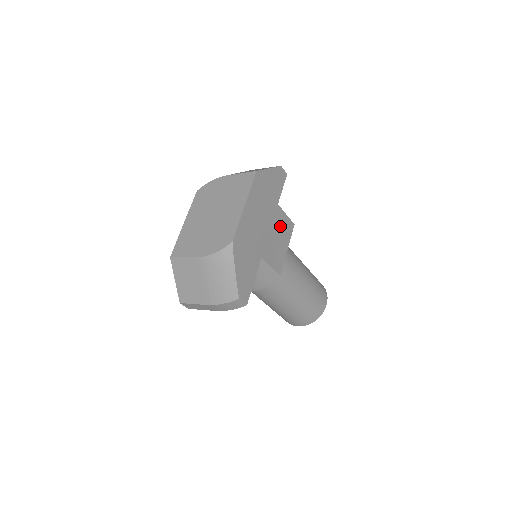
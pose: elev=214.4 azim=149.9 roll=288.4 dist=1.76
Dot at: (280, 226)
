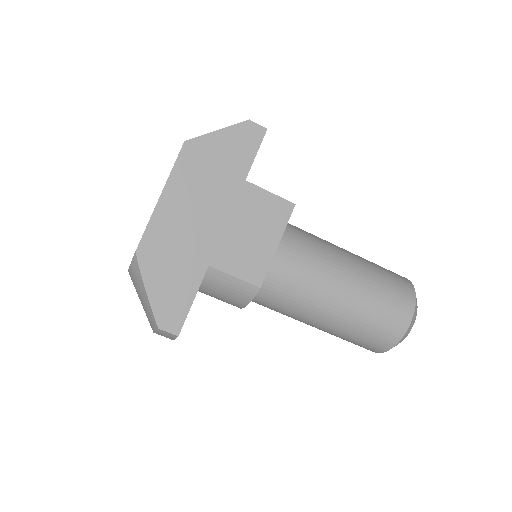
Dot at: (255, 212)
